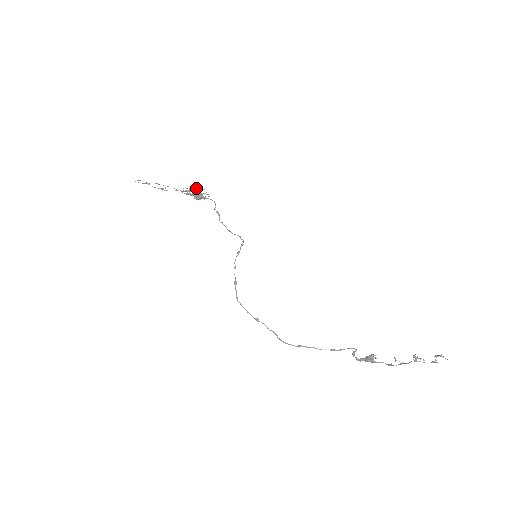
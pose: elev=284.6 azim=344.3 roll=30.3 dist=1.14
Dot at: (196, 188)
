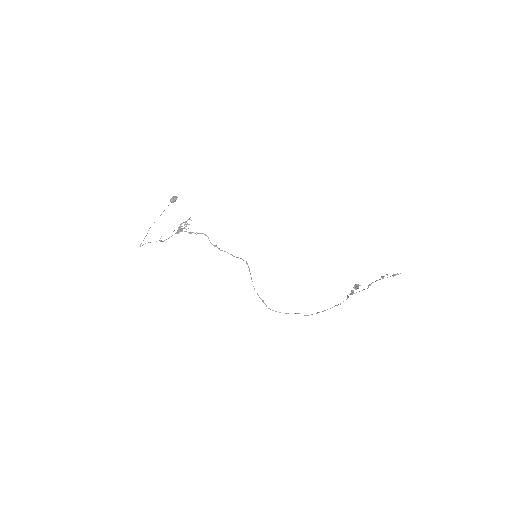
Dot at: (182, 223)
